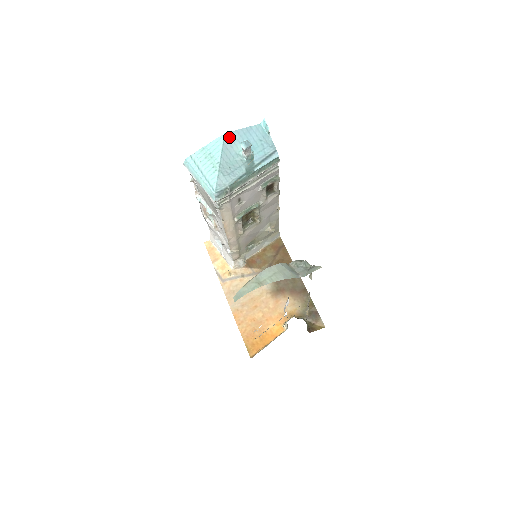
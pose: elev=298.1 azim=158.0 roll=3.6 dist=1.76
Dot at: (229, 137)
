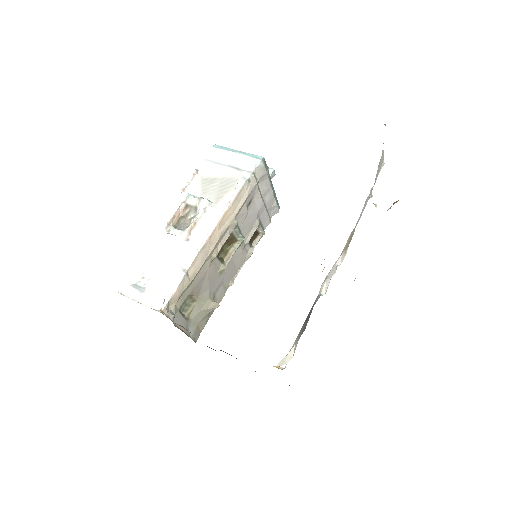
Dot at: occluded
